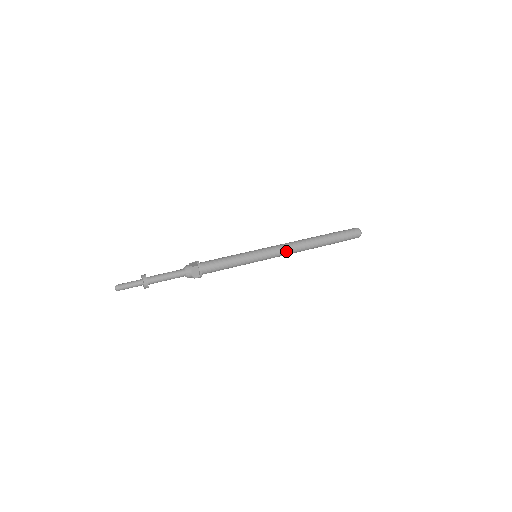
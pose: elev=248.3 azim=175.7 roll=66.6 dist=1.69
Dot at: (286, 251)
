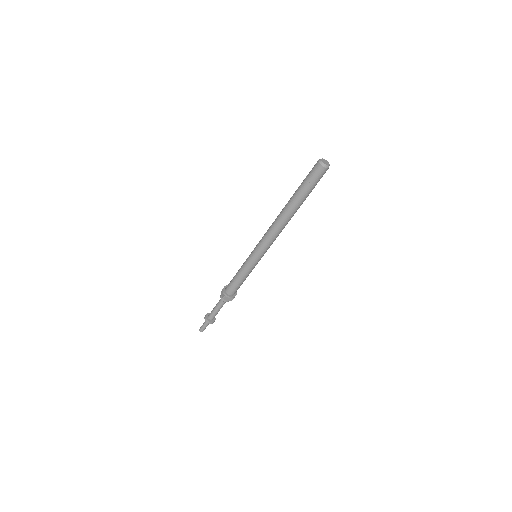
Dot at: (272, 239)
